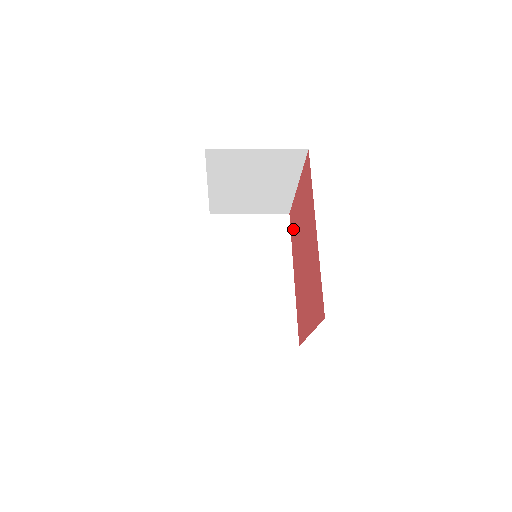
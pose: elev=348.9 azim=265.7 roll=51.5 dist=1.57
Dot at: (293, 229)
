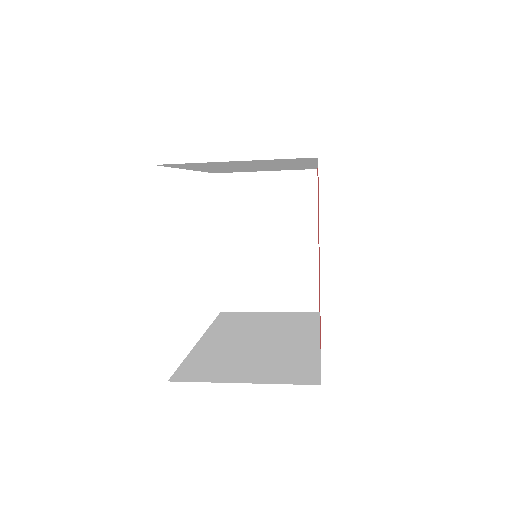
Dot at: occluded
